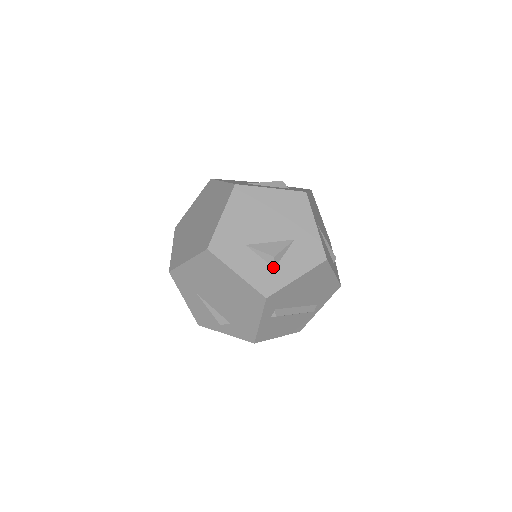
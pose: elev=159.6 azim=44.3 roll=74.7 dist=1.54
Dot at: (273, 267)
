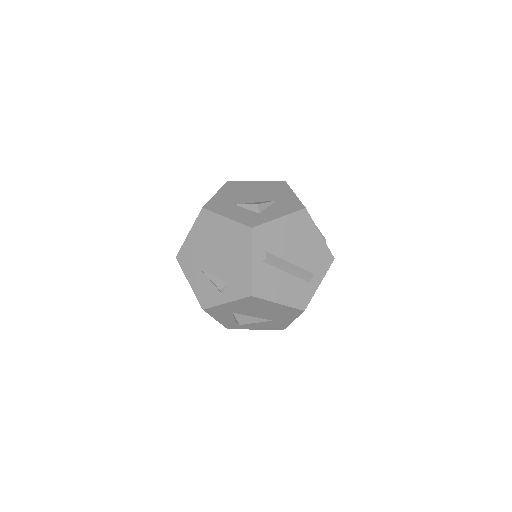
Dot at: (258, 213)
